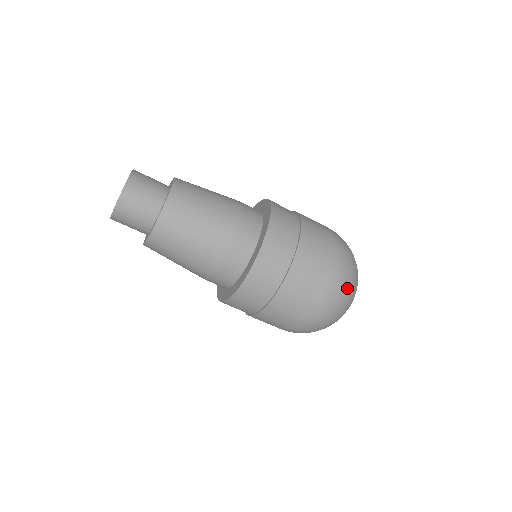
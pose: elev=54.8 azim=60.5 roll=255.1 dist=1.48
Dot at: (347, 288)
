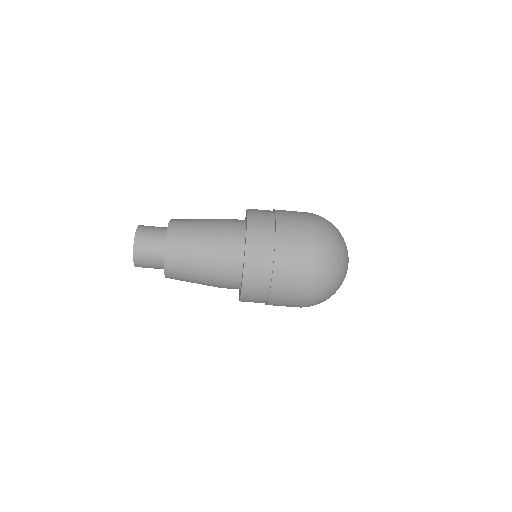
Dot at: (330, 266)
